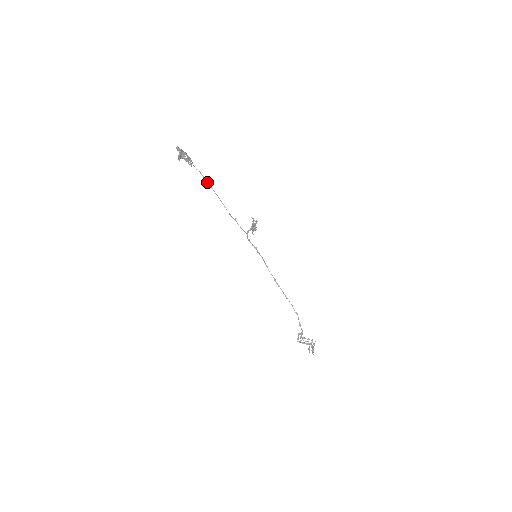
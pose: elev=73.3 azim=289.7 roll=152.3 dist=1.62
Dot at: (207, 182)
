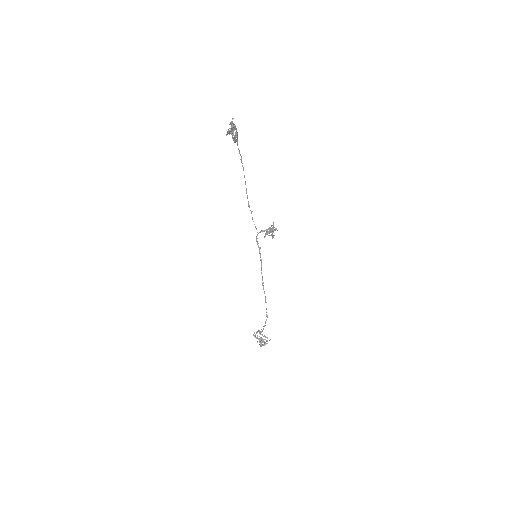
Dot at: occluded
